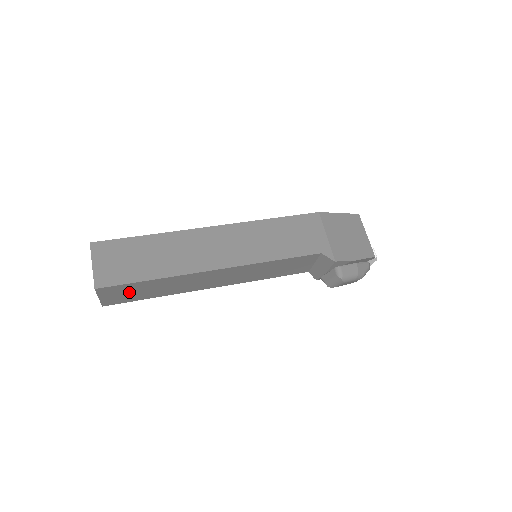
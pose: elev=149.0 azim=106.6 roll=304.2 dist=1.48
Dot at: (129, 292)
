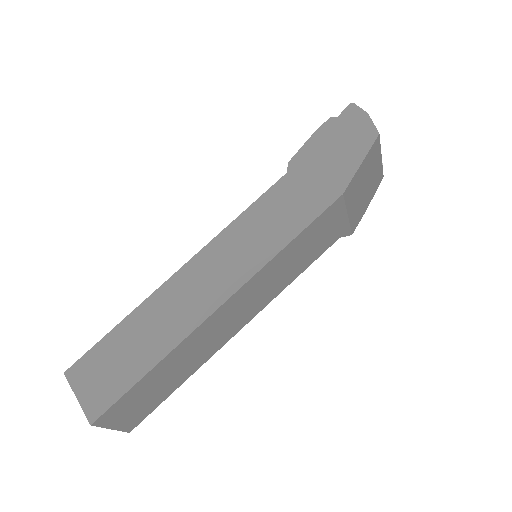
Dot at: occluded
